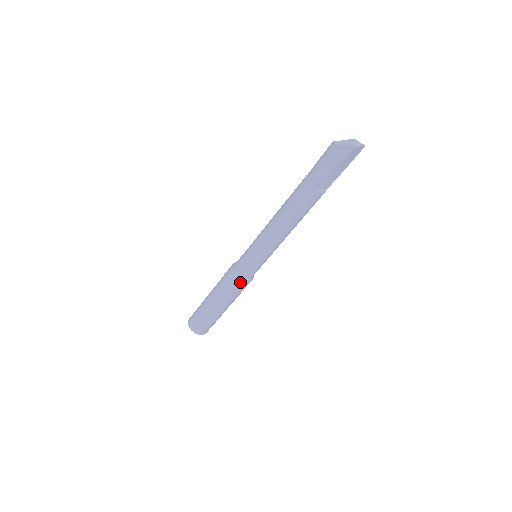
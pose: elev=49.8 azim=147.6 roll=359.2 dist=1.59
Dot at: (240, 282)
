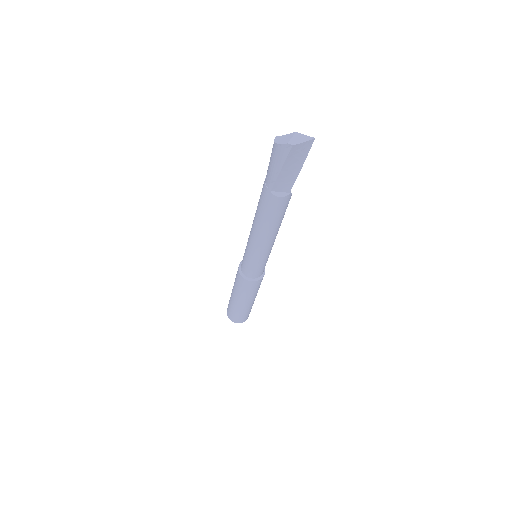
Dot at: (246, 282)
